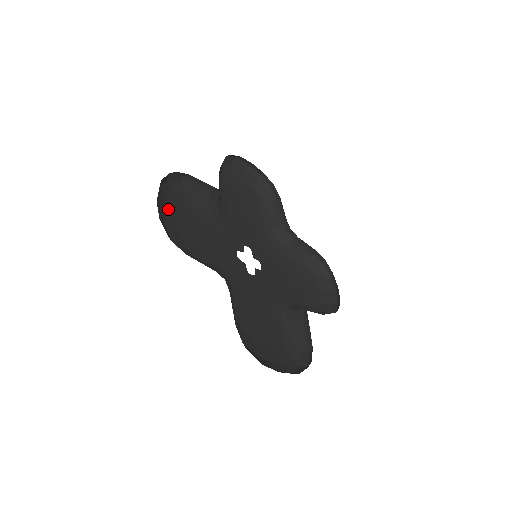
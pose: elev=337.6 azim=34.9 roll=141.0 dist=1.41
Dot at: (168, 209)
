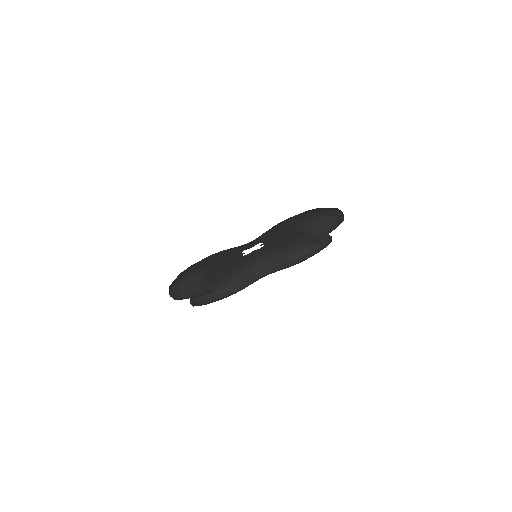
Dot at: (189, 267)
